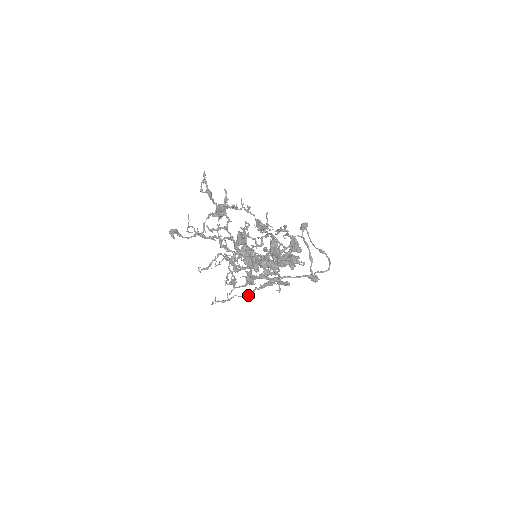
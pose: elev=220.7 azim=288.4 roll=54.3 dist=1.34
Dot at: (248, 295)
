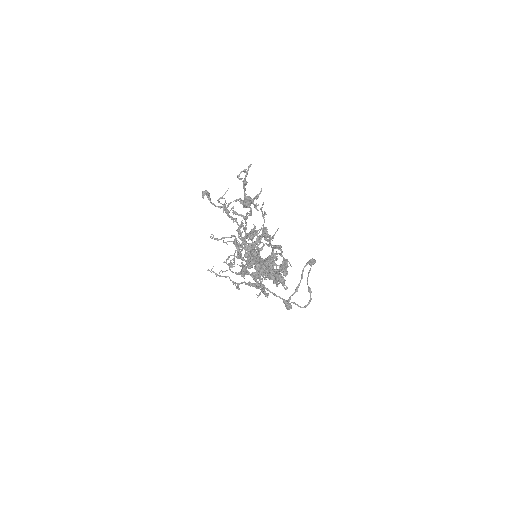
Dot at: (237, 283)
